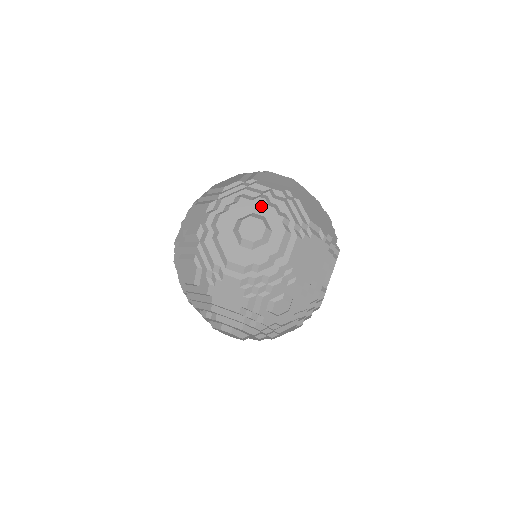
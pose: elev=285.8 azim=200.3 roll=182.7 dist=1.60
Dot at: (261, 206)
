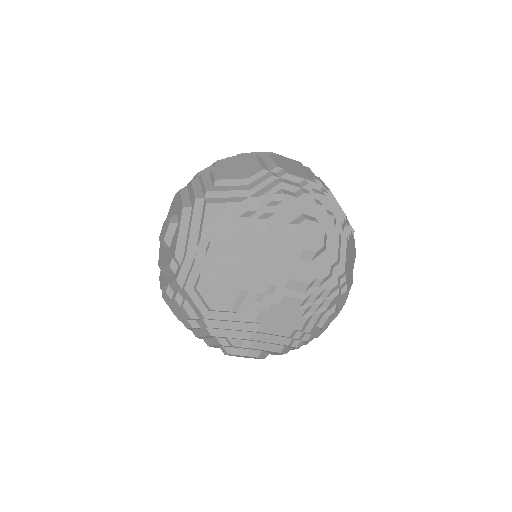
Dot at: (309, 204)
